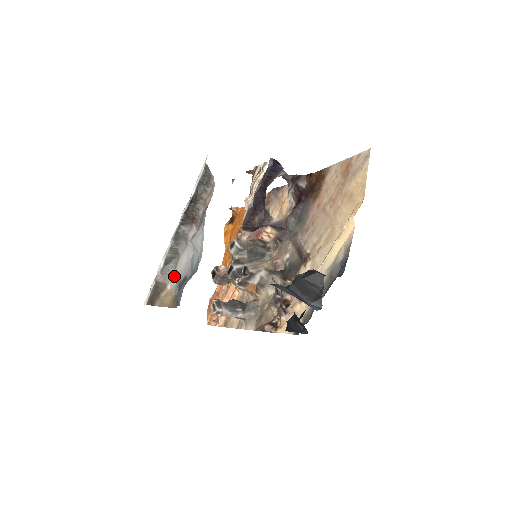
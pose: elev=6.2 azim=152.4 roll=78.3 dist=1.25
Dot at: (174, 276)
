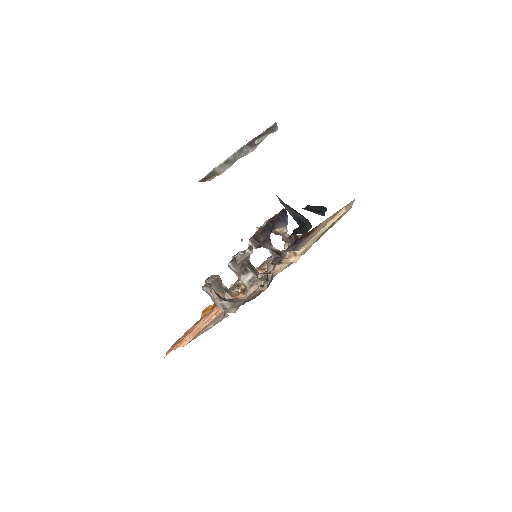
Dot at: occluded
